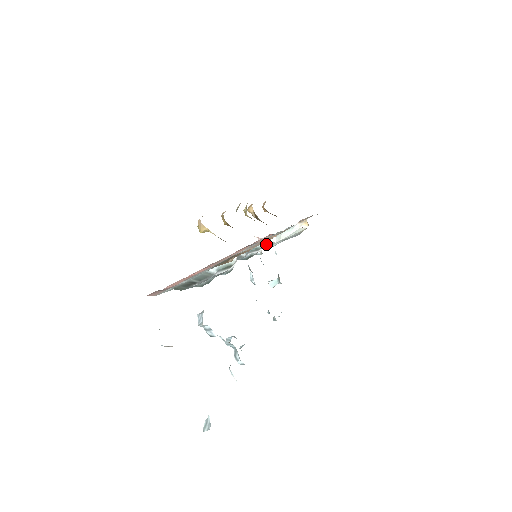
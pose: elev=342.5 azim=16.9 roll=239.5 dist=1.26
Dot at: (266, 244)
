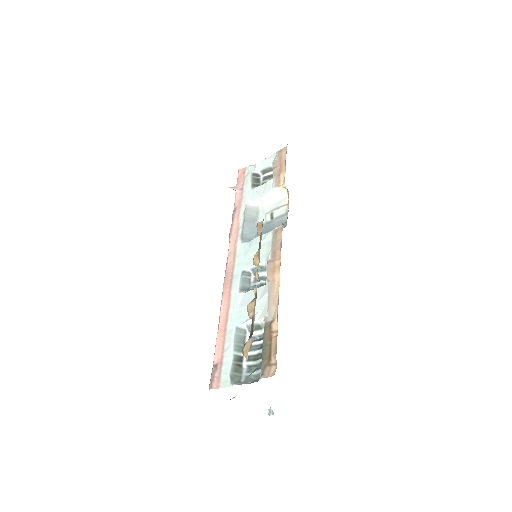
Dot at: (252, 216)
